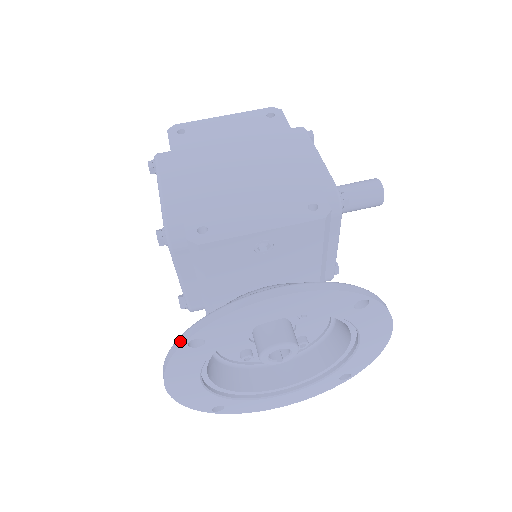
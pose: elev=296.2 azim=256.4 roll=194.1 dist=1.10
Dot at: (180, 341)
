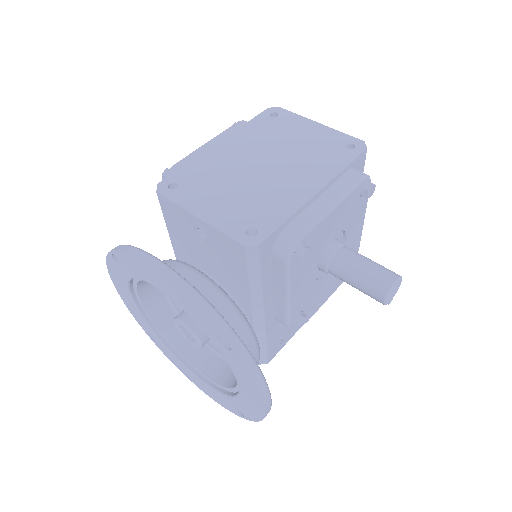
Dot at: occluded
